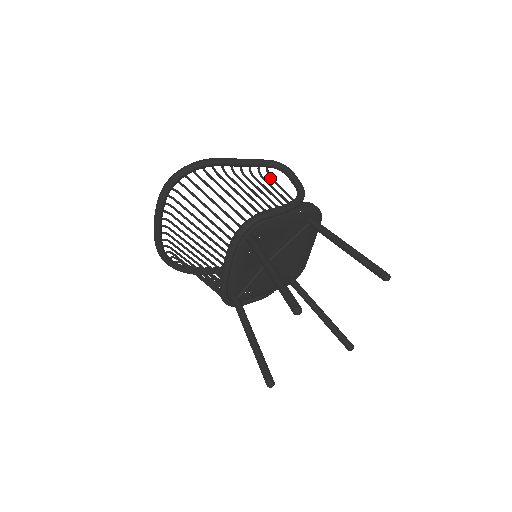
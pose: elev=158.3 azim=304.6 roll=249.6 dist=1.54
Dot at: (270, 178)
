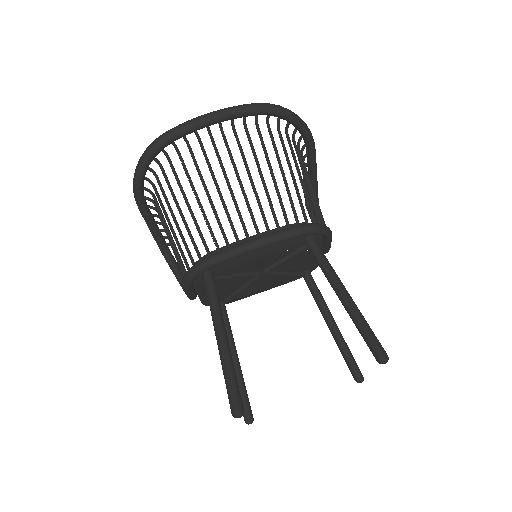
Dot at: (307, 206)
